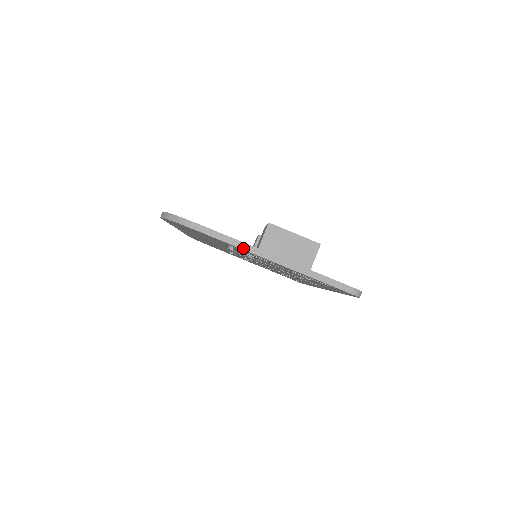
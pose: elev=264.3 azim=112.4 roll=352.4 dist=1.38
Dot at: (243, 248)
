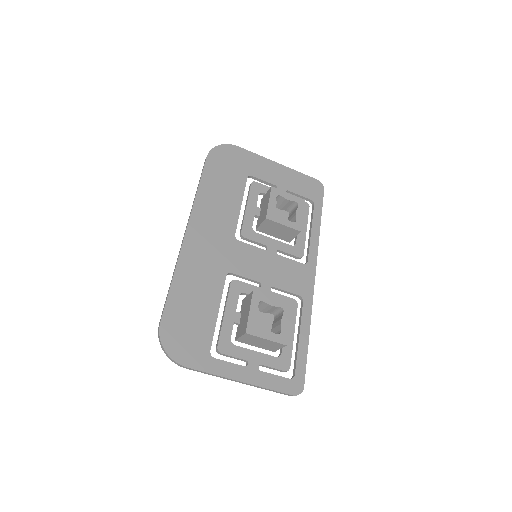
Dot at: occluded
